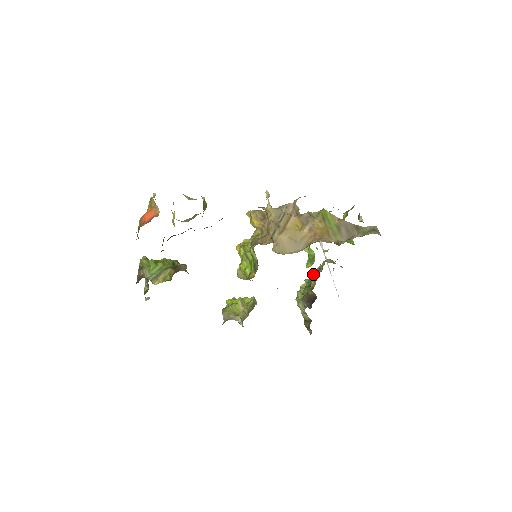
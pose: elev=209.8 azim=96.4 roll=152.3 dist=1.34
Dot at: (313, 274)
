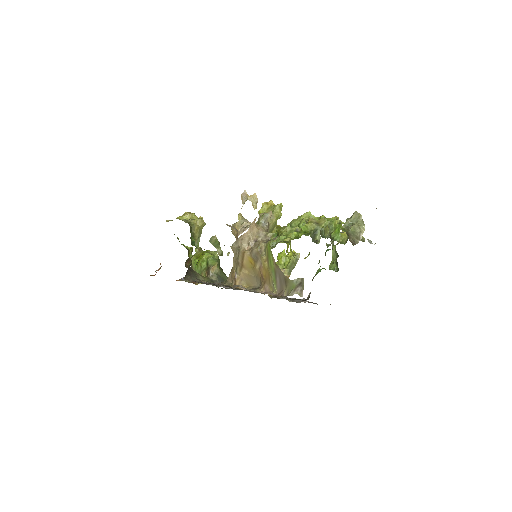
Dot at: occluded
